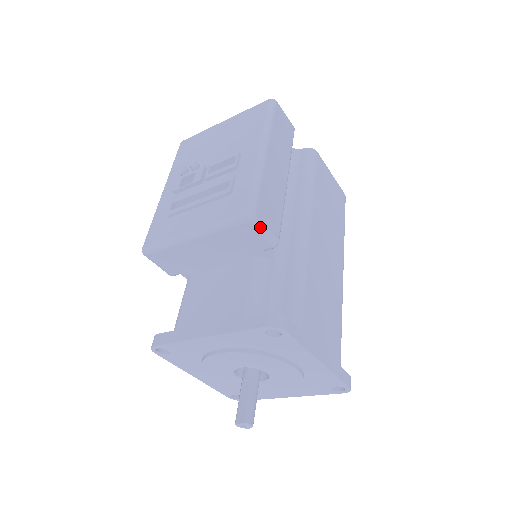
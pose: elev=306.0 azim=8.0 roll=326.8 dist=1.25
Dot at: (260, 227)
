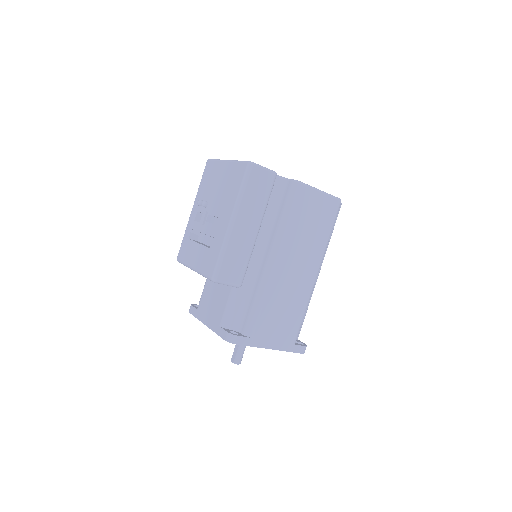
Dot at: (223, 283)
